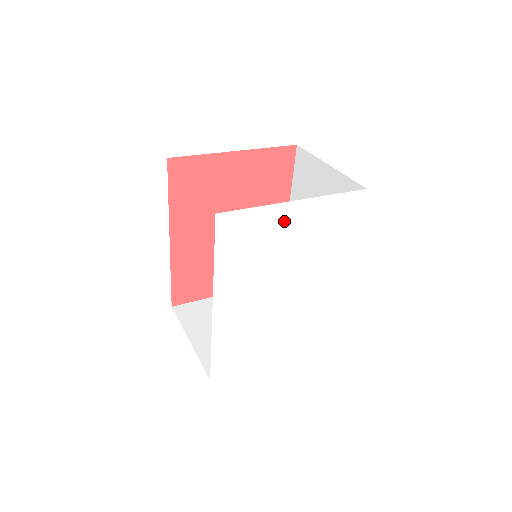
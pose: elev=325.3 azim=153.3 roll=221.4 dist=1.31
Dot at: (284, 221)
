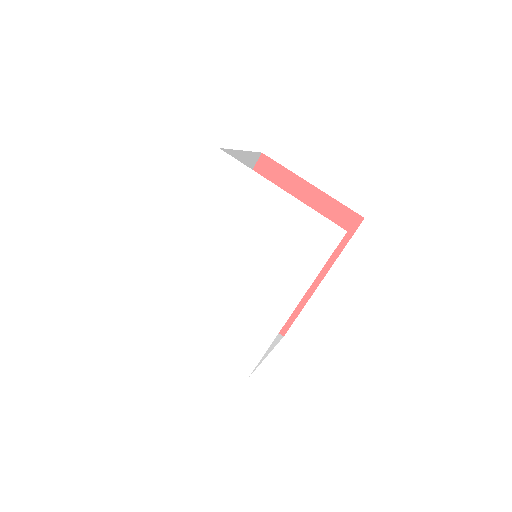
Dot at: (262, 198)
